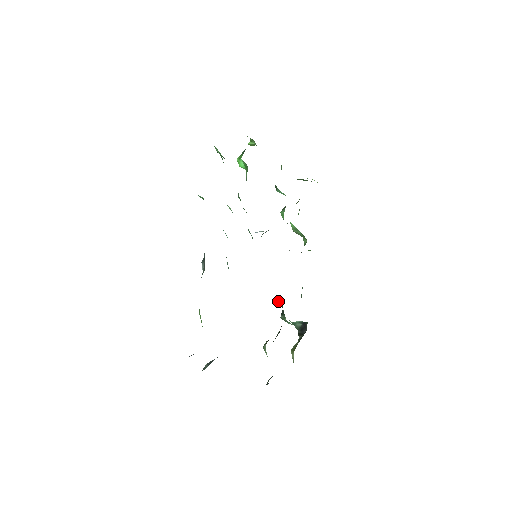
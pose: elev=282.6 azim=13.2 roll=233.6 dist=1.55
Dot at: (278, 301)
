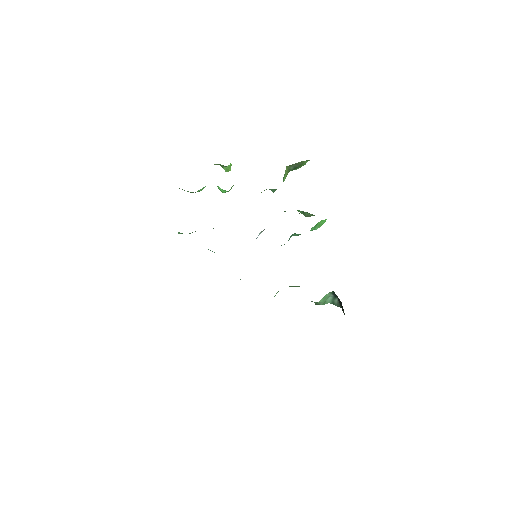
Dot at: occluded
